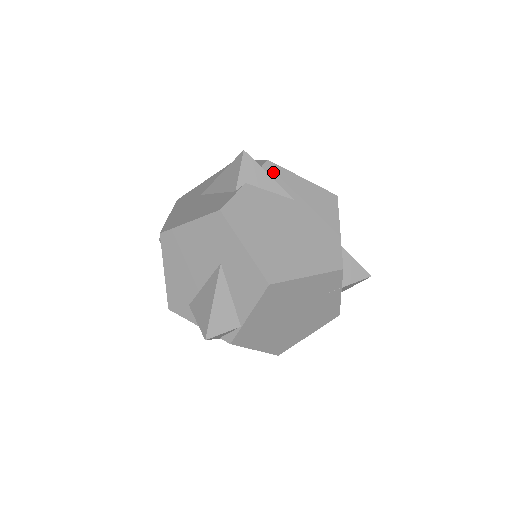
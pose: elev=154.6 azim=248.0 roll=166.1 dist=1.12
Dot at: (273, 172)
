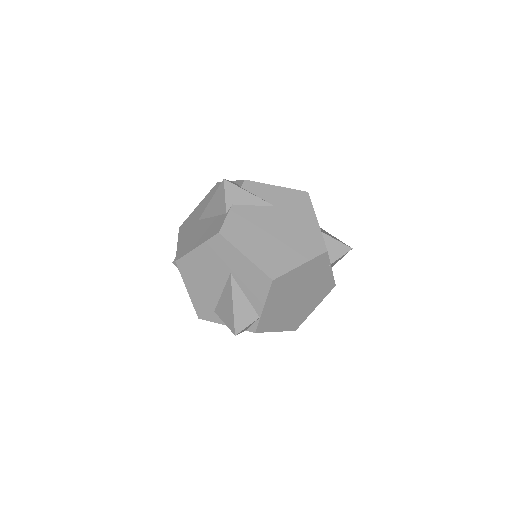
Dot at: (251, 188)
